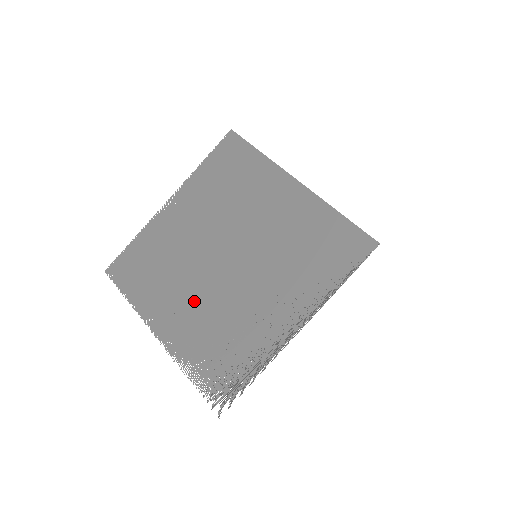
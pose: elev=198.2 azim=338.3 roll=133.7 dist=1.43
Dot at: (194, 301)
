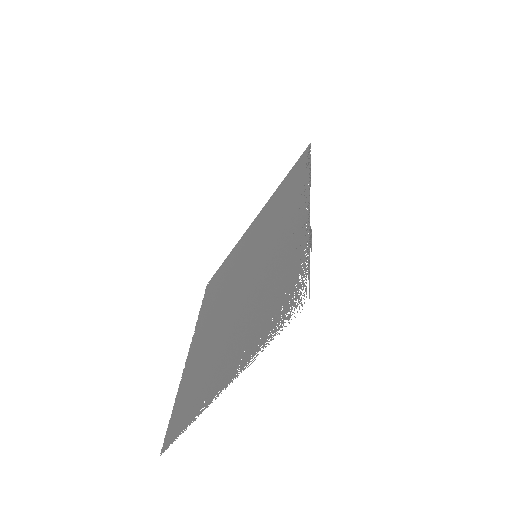
Dot at: (235, 330)
